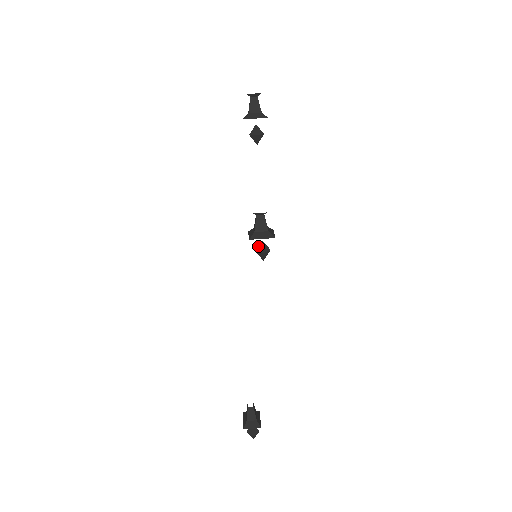
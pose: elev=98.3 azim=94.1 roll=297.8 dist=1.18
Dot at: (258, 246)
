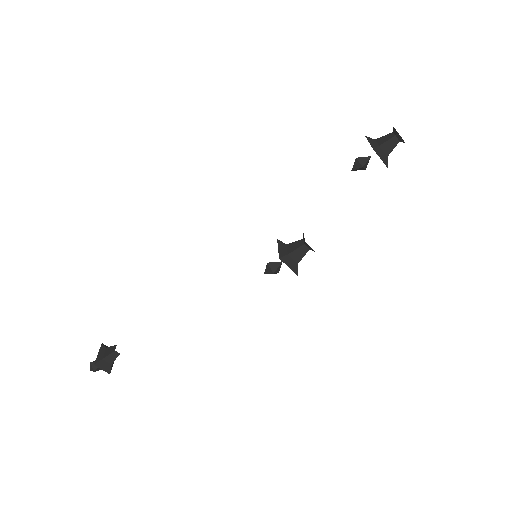
Dot at: (274, 262)
